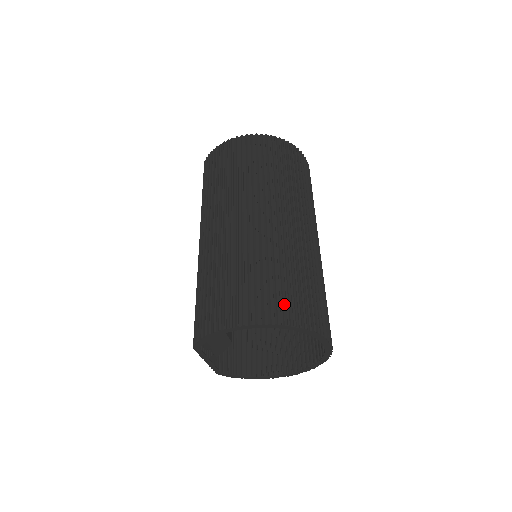
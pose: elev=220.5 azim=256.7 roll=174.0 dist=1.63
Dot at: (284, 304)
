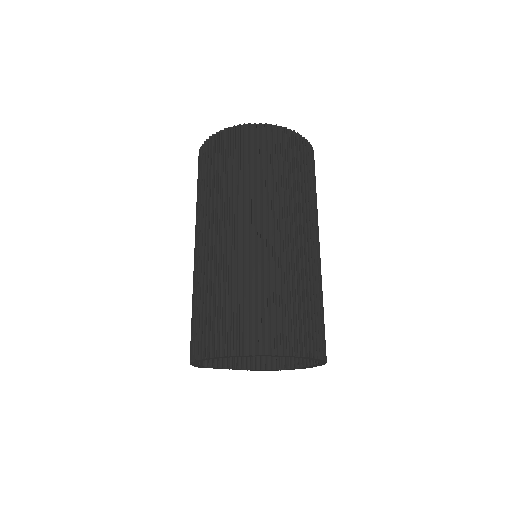
Dot at: (223, 333)
